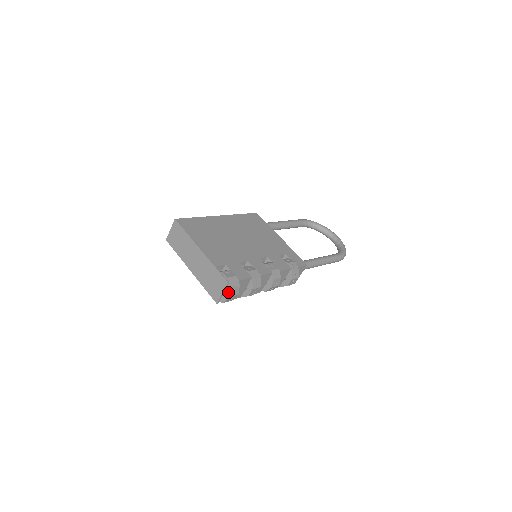
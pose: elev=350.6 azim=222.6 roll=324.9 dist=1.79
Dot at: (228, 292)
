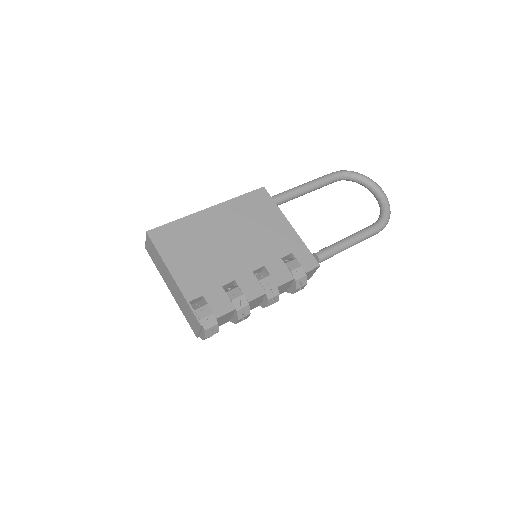
Dot at: (204, 334)
